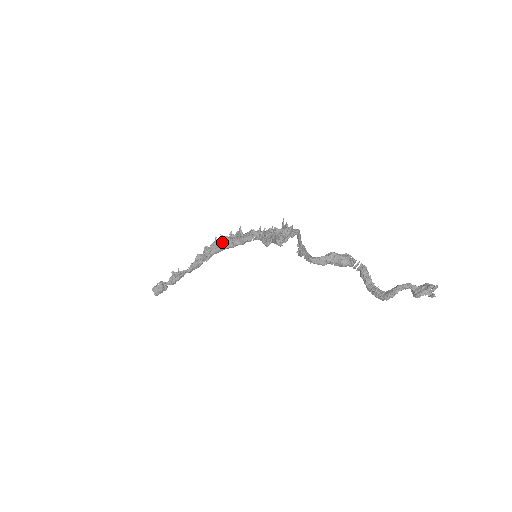
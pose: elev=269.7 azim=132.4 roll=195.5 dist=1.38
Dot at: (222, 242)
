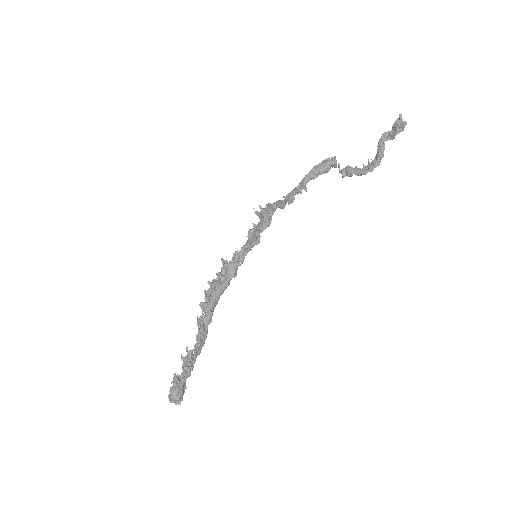
Dot at: (214, 285)
